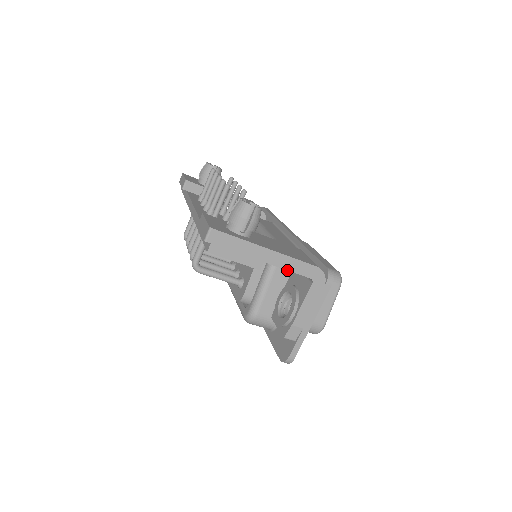
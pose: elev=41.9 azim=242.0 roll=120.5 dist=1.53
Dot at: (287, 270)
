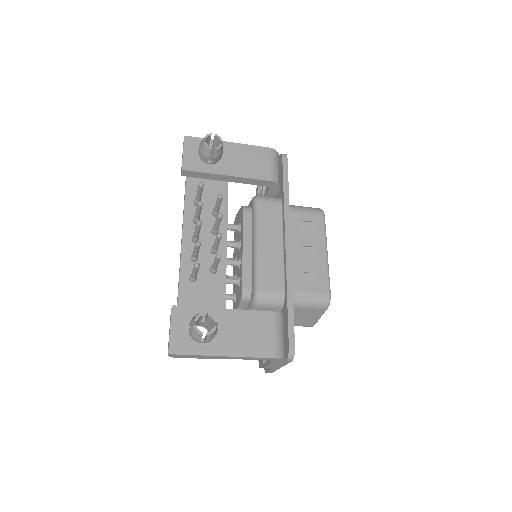
Dot at: (247, 359)
